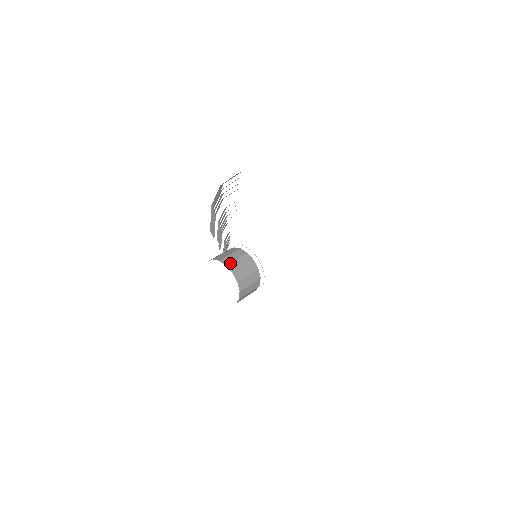
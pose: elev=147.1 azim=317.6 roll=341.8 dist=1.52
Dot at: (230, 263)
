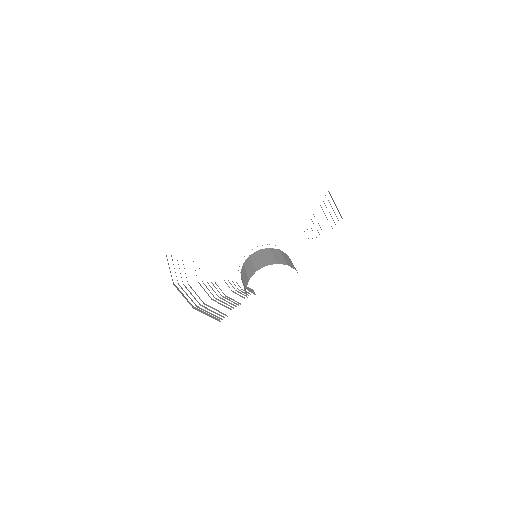
Dot at: (254, 269)
